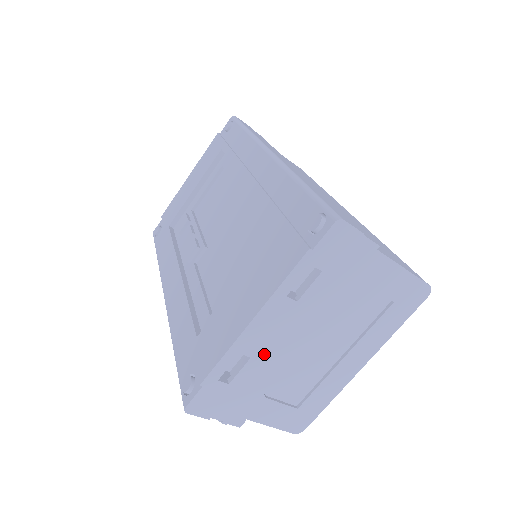
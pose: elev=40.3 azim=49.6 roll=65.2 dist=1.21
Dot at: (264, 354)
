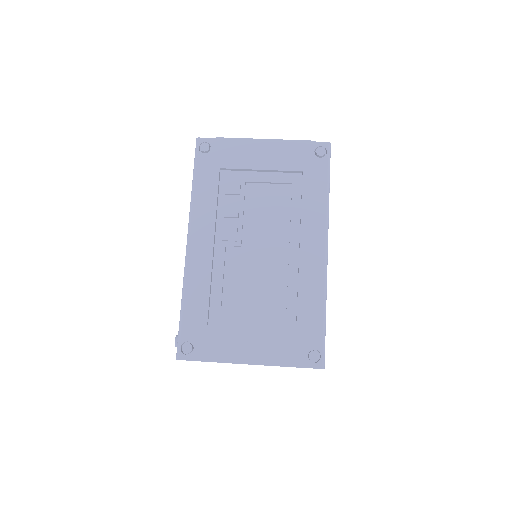
Dot at: occluded
